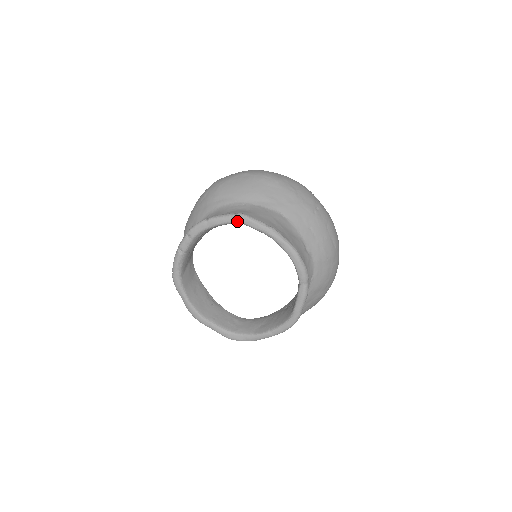
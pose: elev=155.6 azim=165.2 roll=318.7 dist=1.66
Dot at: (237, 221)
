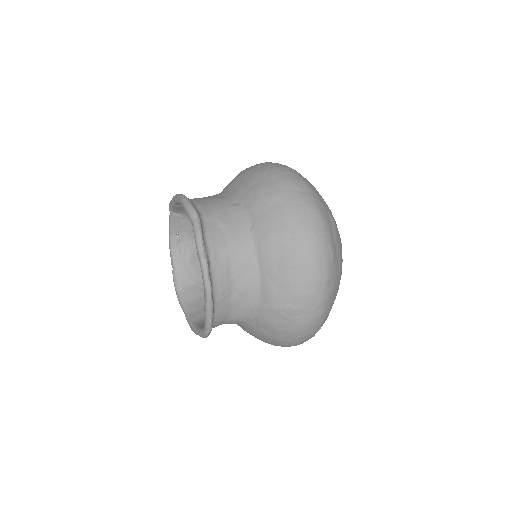
Dot at: (170, 210)
